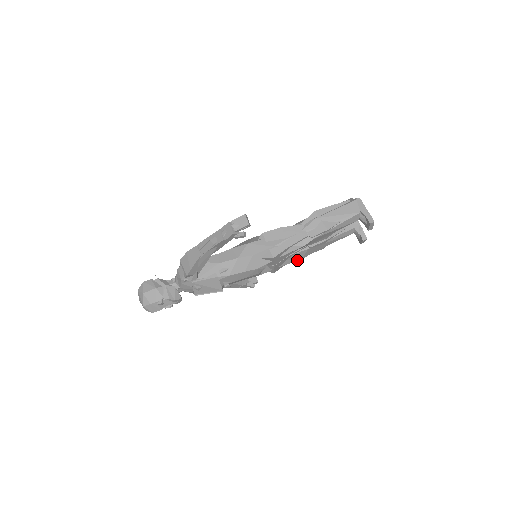
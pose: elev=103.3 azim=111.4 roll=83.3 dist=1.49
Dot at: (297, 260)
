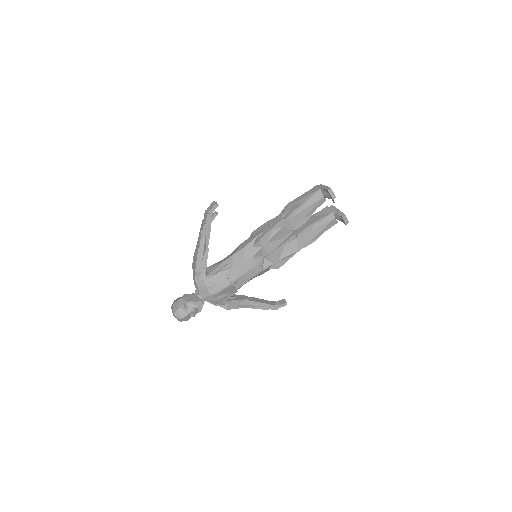
Dot at: (293, 252)
